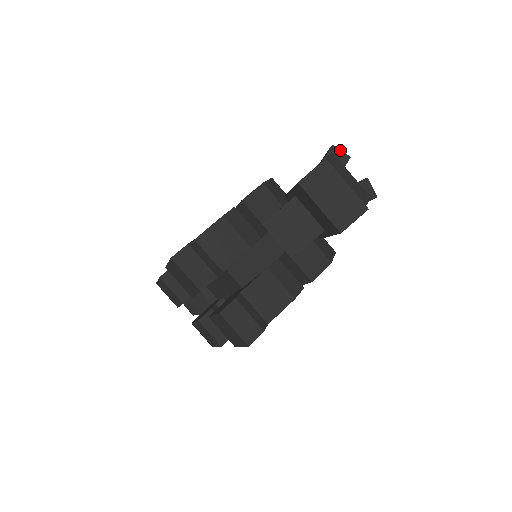
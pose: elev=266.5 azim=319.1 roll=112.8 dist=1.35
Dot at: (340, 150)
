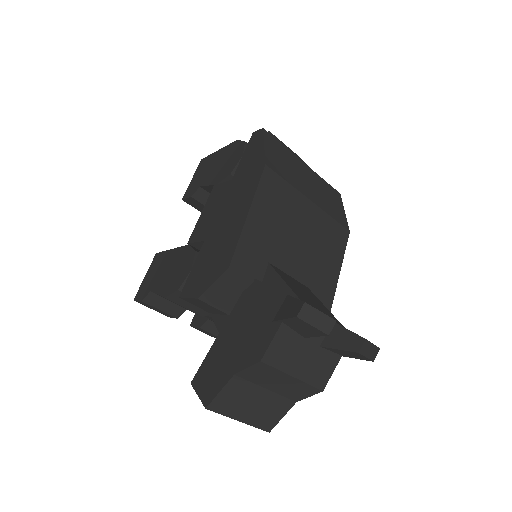
Dot at: (309, 325)
